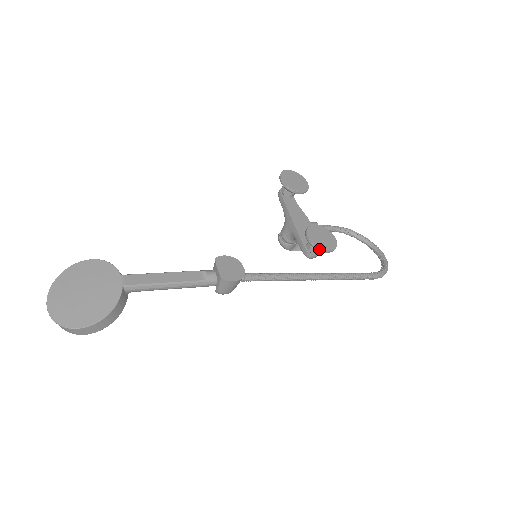
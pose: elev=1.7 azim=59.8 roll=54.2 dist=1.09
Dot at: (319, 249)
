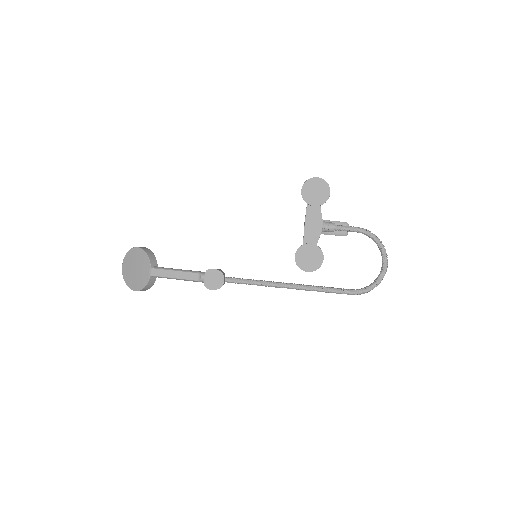
Dot at: (300, 268)
